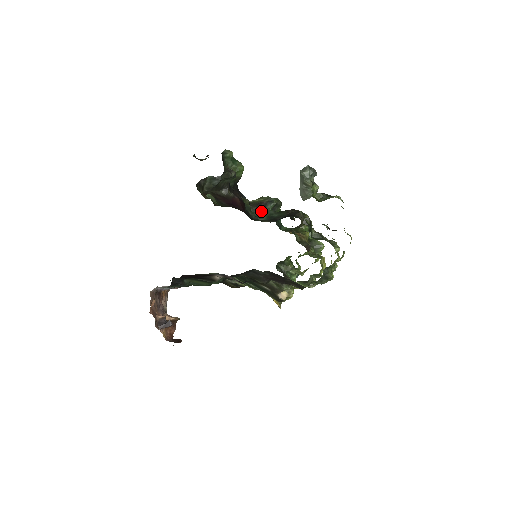
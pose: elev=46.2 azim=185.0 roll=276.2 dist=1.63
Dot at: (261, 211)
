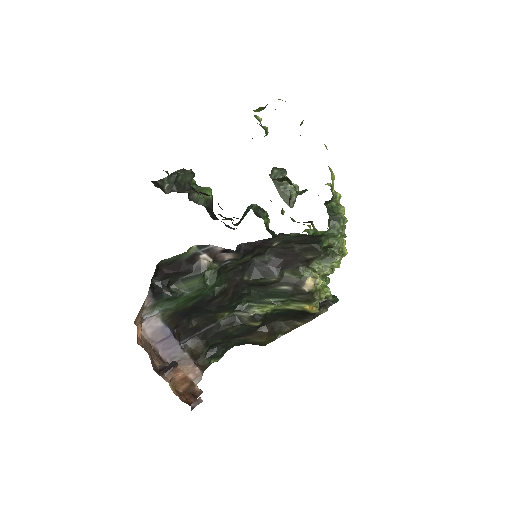
Dot at: (244, 216)
